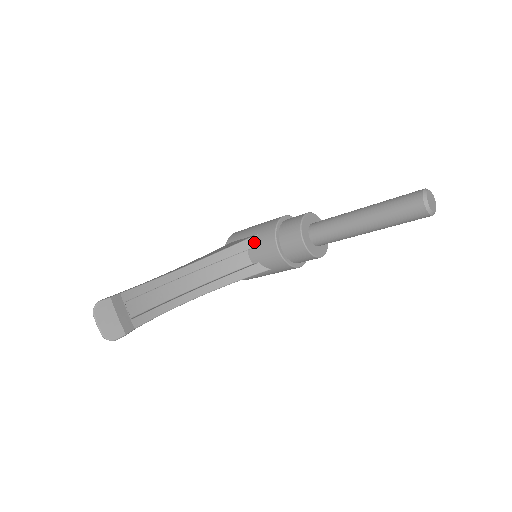
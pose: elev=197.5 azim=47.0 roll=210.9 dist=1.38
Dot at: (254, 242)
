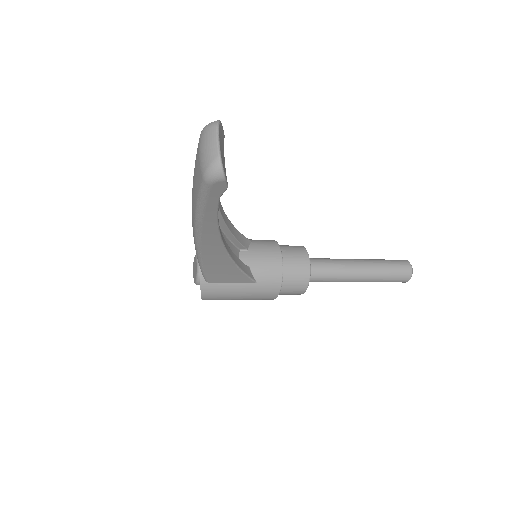
Dot at: (250, 245)
